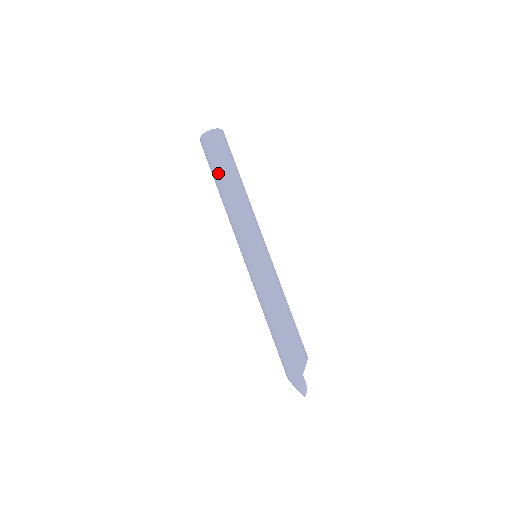
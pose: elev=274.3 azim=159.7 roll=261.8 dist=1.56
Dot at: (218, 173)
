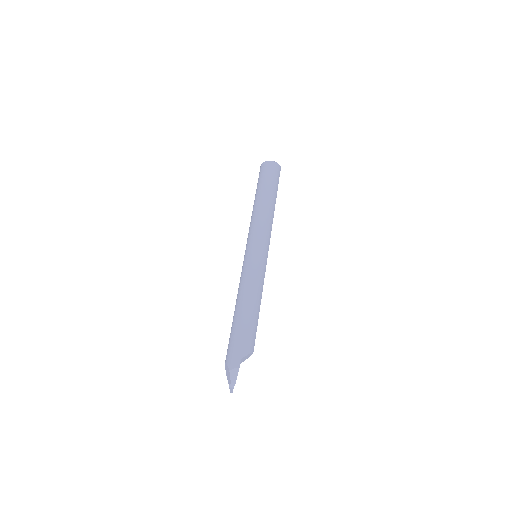
Dot at: (261, 187)
